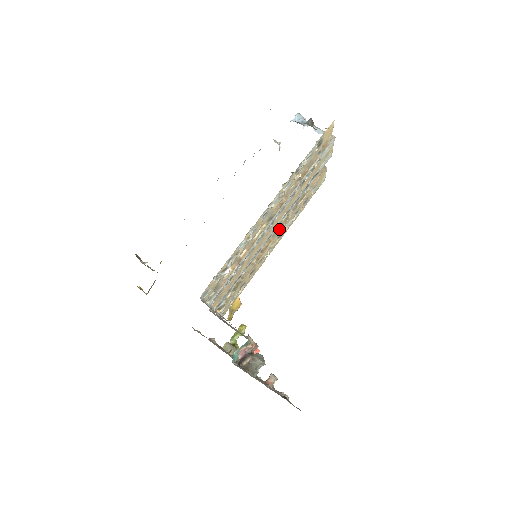
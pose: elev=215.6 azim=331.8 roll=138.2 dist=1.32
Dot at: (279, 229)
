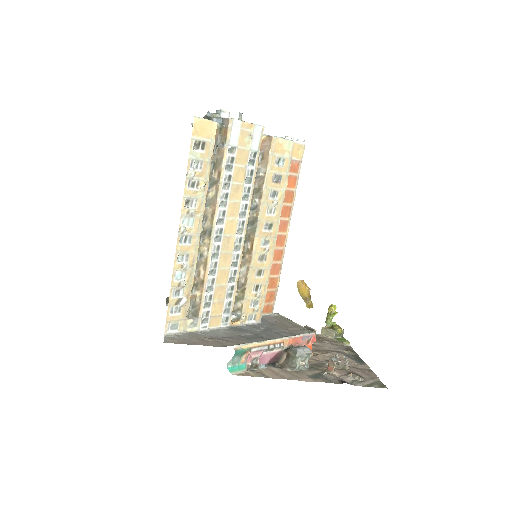
Dot at: (256, 224)
